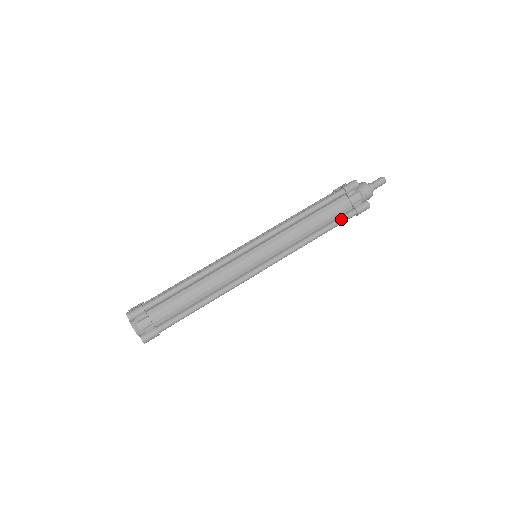
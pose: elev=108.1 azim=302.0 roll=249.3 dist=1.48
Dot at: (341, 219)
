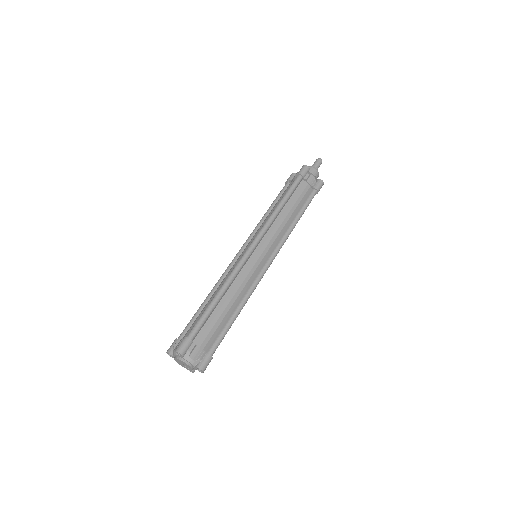
Dot at: (309, 200)
